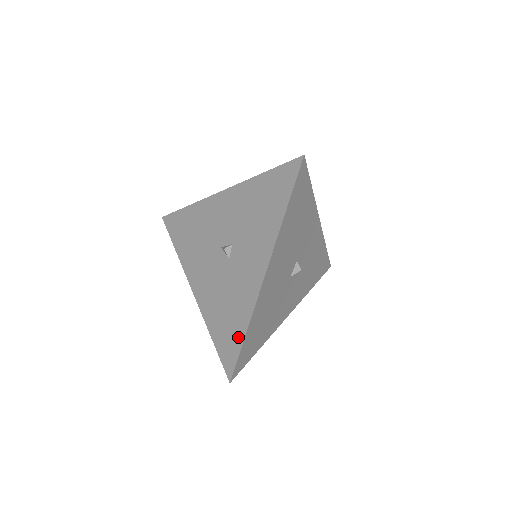
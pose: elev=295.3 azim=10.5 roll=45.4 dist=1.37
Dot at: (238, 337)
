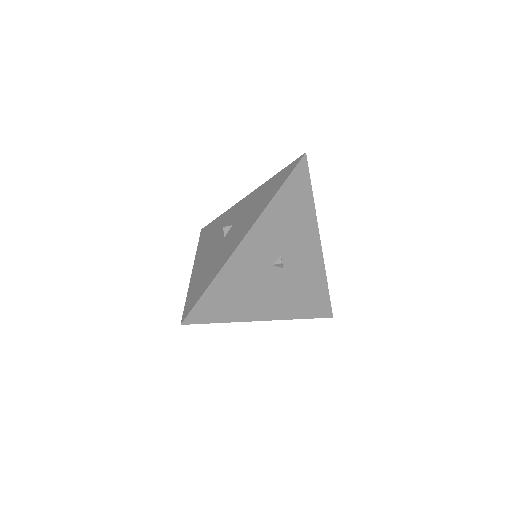
Dot at: occluded
